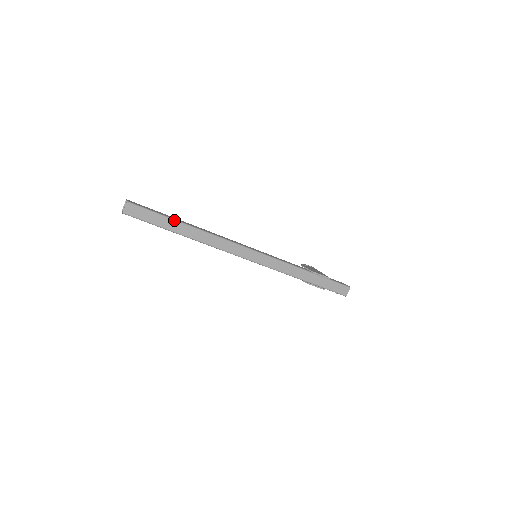
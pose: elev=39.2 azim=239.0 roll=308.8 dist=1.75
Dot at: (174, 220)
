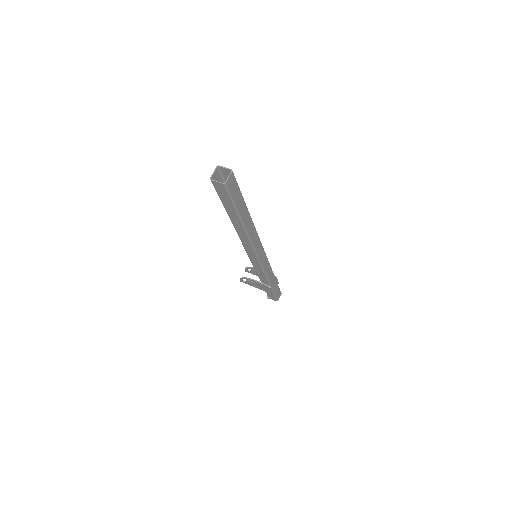
Dot at: occluded
